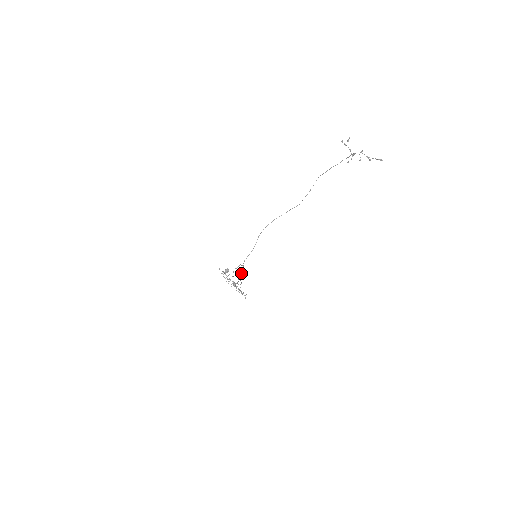
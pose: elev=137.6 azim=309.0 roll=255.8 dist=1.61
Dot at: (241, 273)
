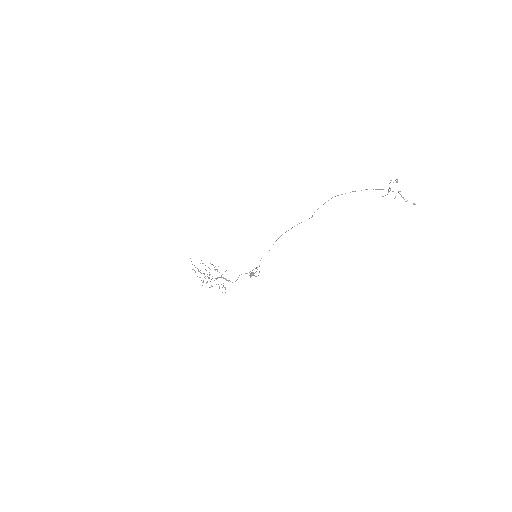
Dot at: (246, 273)
